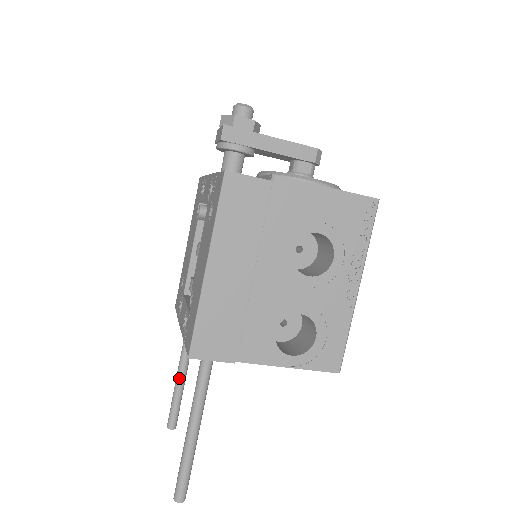
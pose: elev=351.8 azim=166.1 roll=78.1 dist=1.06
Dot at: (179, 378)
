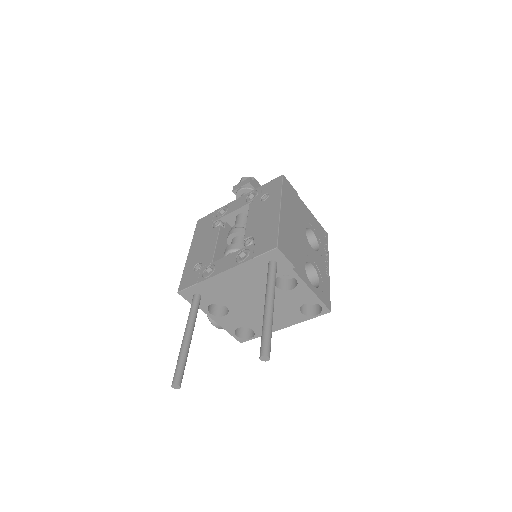
Dot at: (188, 339)
